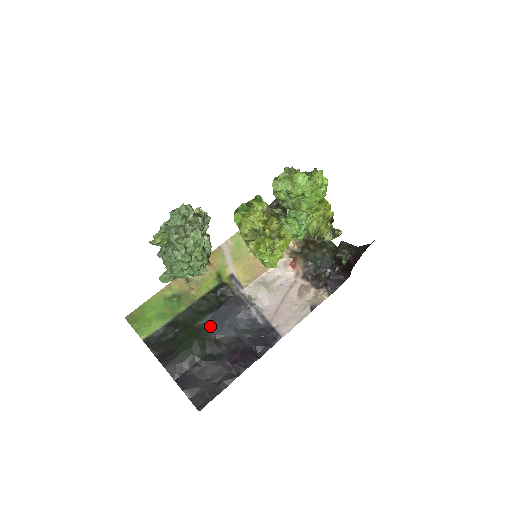
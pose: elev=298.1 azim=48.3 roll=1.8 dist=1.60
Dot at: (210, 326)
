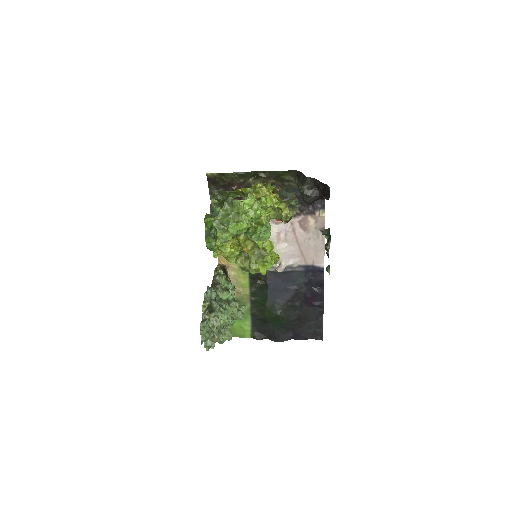
Dot at: (276, 300)
